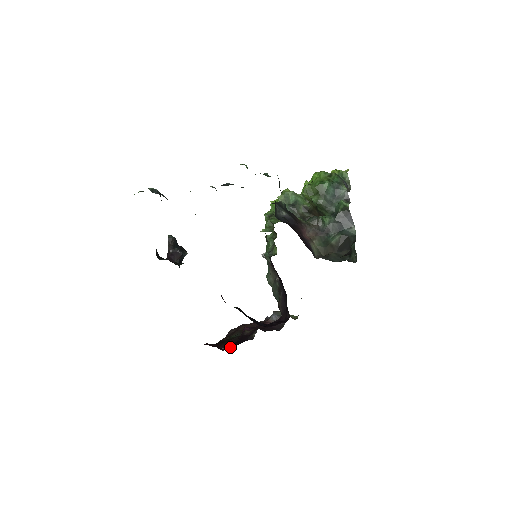
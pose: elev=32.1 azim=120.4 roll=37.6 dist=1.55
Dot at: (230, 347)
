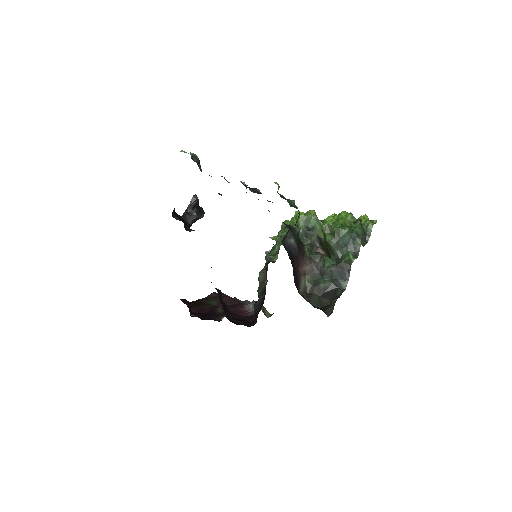
Dot at: (199, 317)
